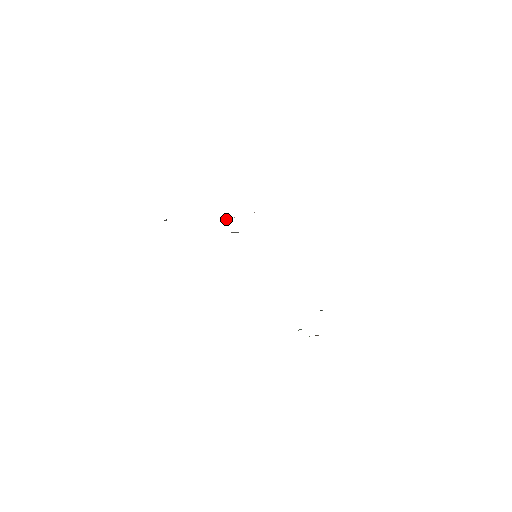
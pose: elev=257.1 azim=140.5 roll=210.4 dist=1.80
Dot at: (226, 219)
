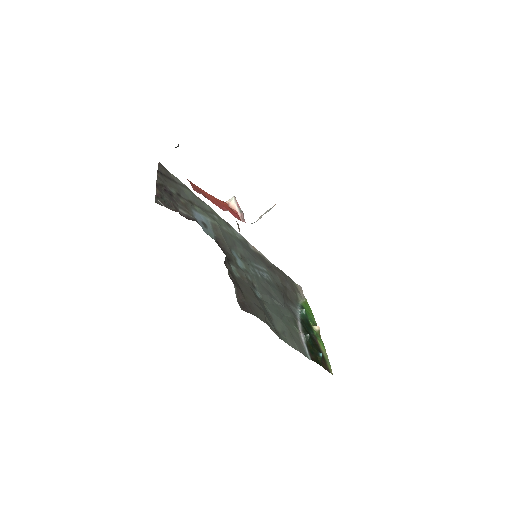
Dot at: (232, 198)
